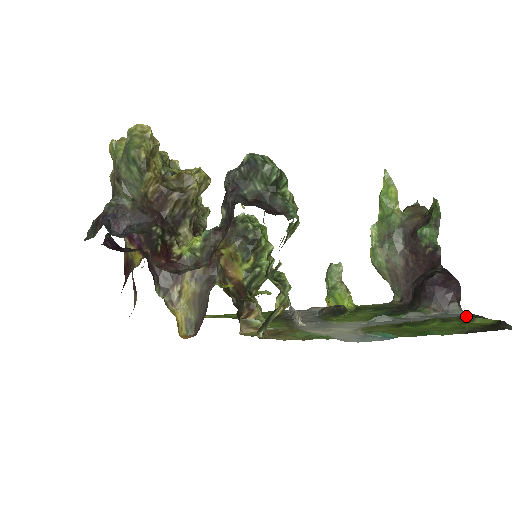
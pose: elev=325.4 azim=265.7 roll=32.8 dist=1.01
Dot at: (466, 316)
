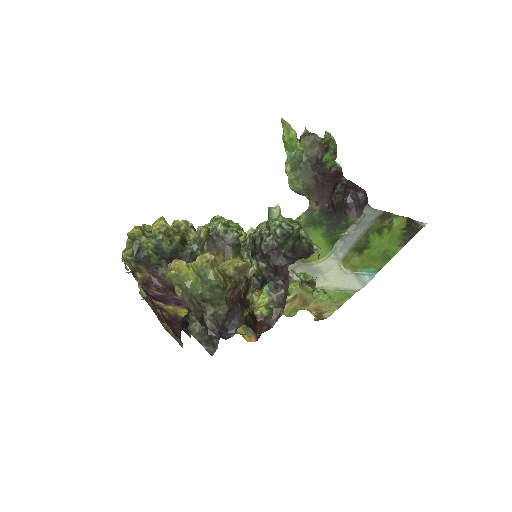
Dot at: (383, 218)
